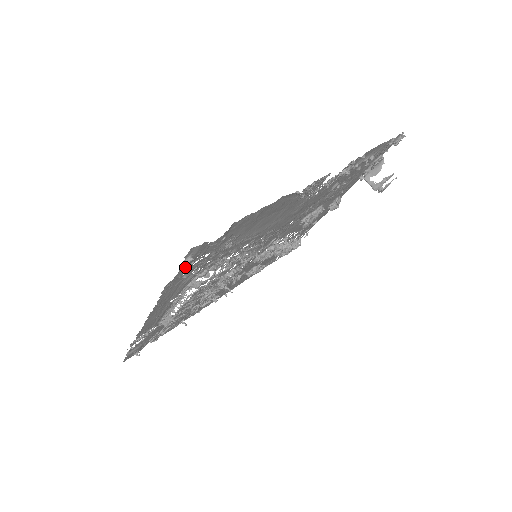
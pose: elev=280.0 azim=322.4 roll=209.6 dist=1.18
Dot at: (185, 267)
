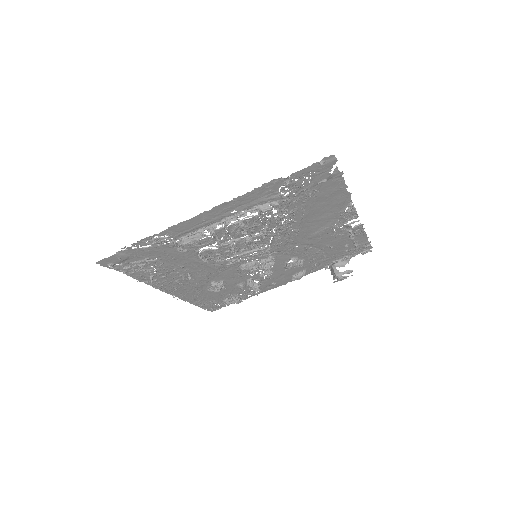
Dot at: (307, 171)
